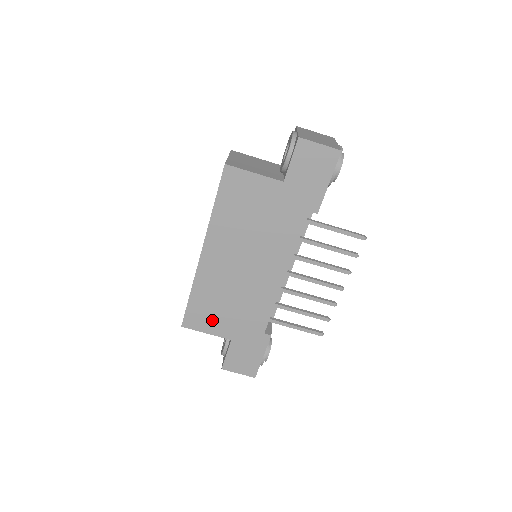
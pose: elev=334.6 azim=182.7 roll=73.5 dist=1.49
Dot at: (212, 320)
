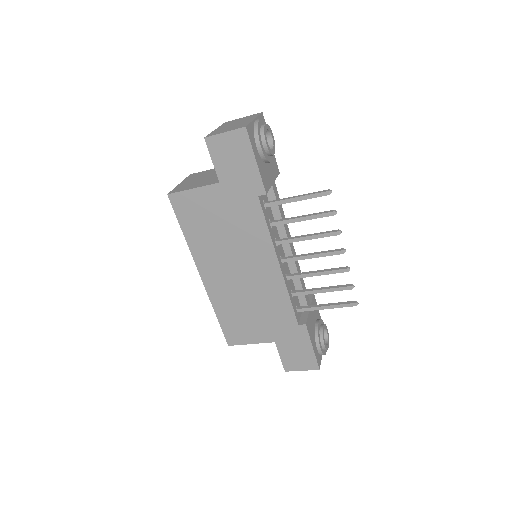
Dot at: (248, 330)
